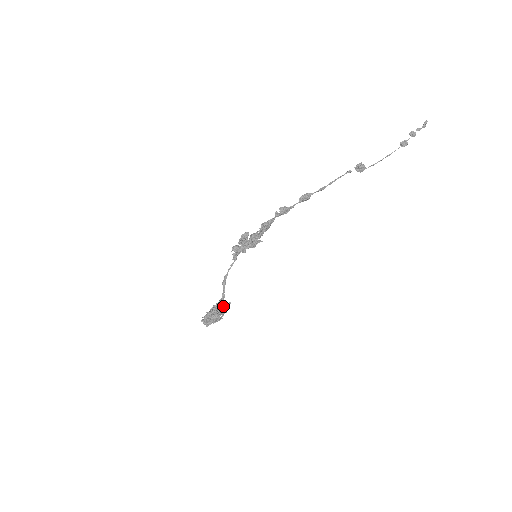
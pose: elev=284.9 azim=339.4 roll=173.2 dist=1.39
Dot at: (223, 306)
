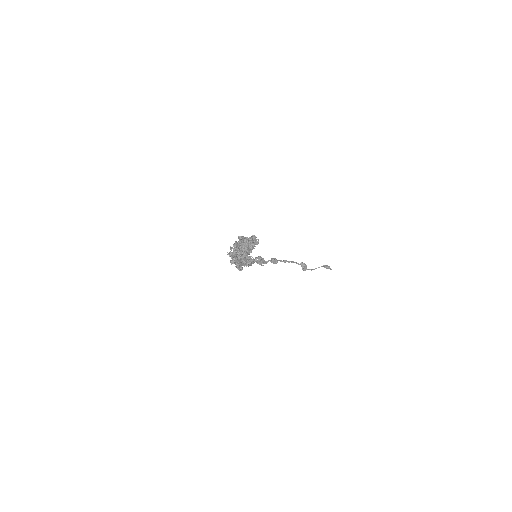
Dot at: (255, 236)
